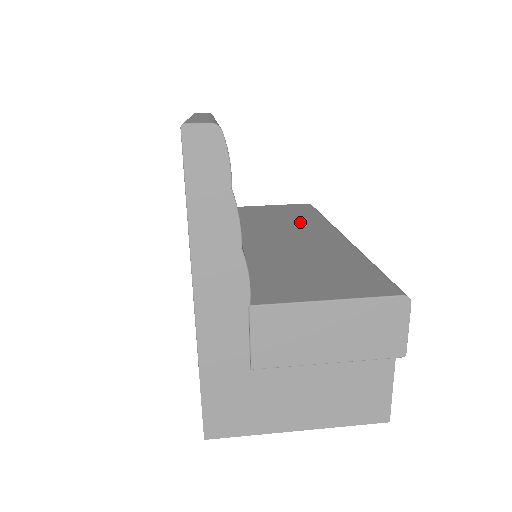
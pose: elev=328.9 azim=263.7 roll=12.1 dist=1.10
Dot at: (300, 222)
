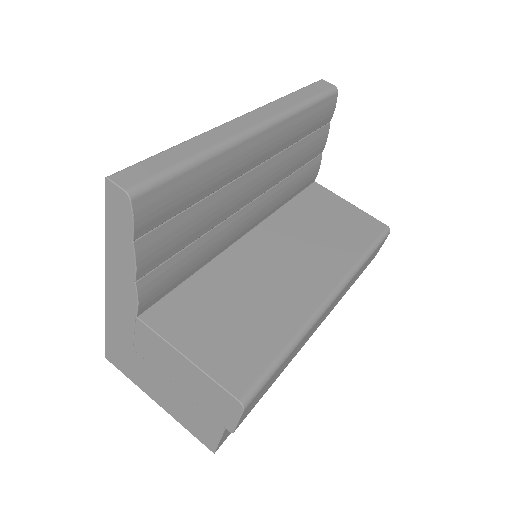
Dot at: (331, 248)
